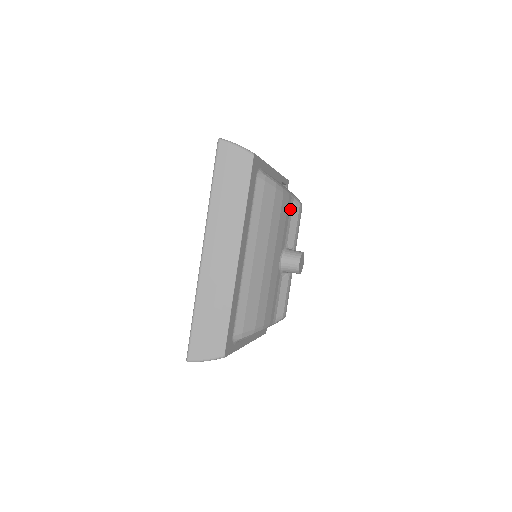
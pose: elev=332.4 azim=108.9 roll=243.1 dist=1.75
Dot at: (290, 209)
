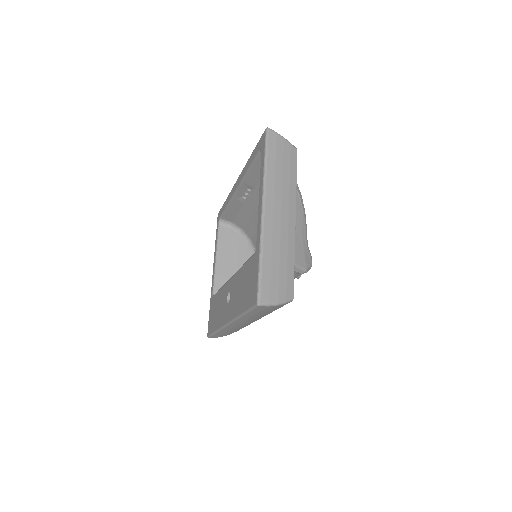
Dot at: occluded
